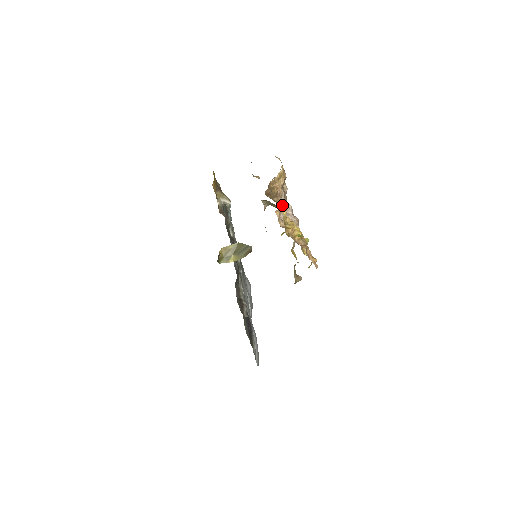
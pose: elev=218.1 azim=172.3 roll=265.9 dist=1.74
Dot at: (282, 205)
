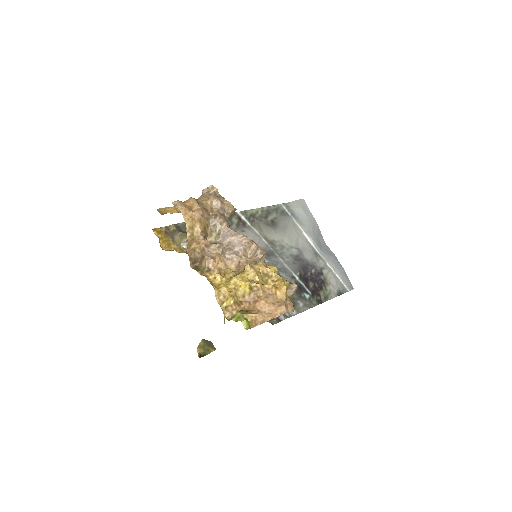
Dot at: (218, 250)
